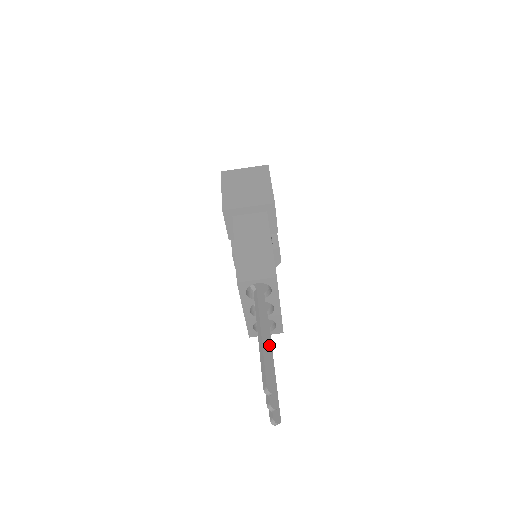
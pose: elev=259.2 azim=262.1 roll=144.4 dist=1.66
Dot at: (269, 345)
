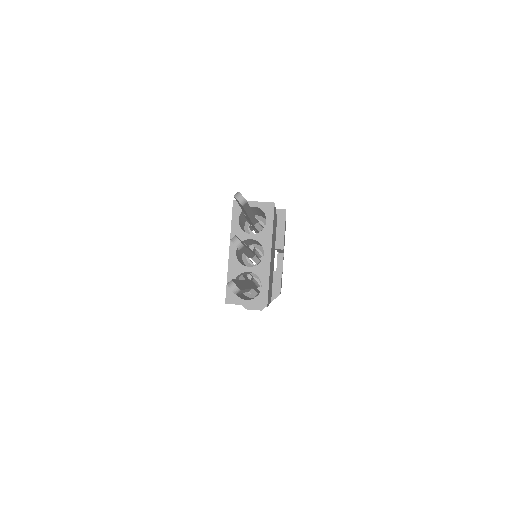
Dot at: occluded
